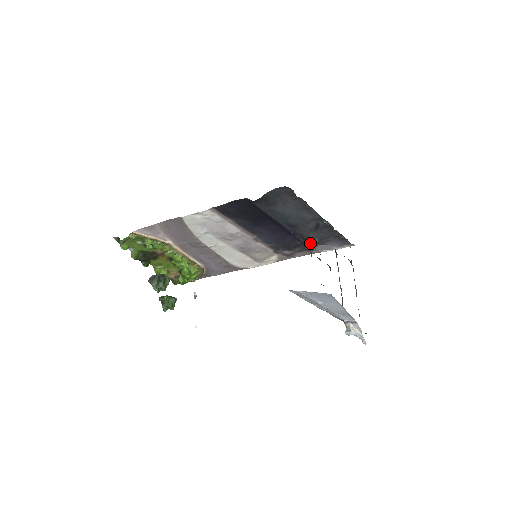
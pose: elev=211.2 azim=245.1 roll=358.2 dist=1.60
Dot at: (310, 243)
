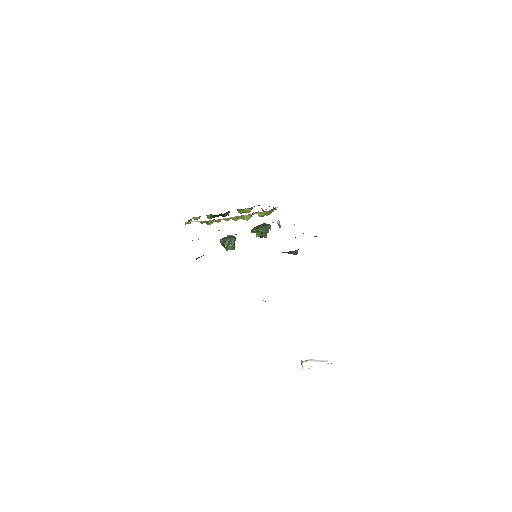
Dot at: occluded
